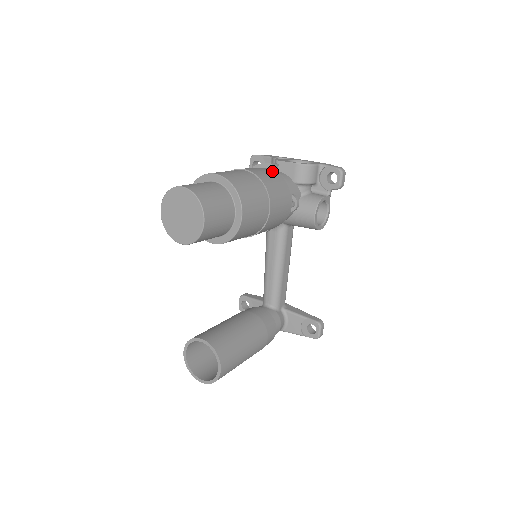
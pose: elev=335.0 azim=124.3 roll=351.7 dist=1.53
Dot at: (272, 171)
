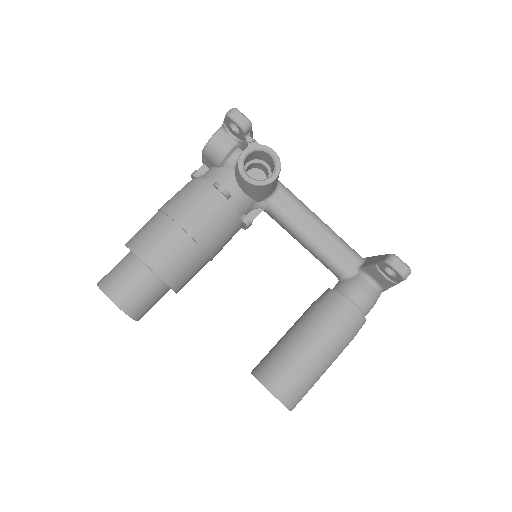
Dot at: (187, 184)
